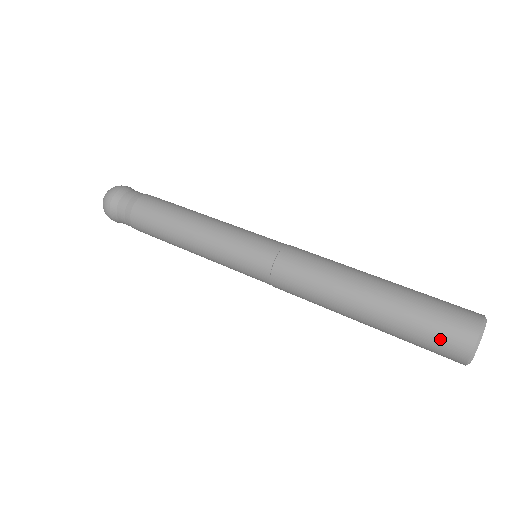
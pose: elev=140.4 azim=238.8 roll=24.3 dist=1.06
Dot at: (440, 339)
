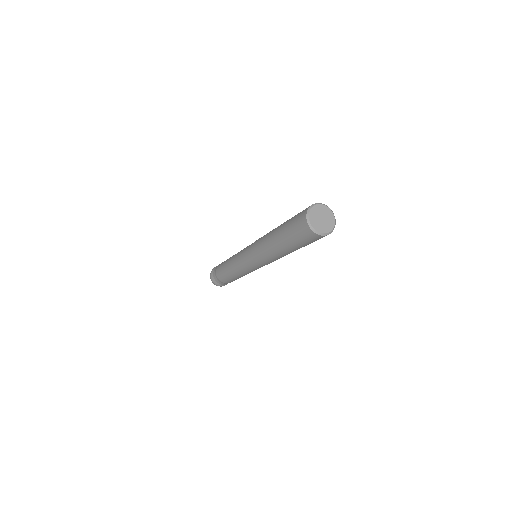
Dot at: (297, 226)
